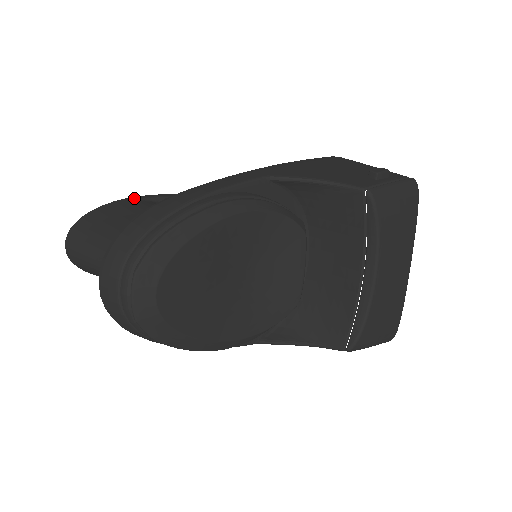
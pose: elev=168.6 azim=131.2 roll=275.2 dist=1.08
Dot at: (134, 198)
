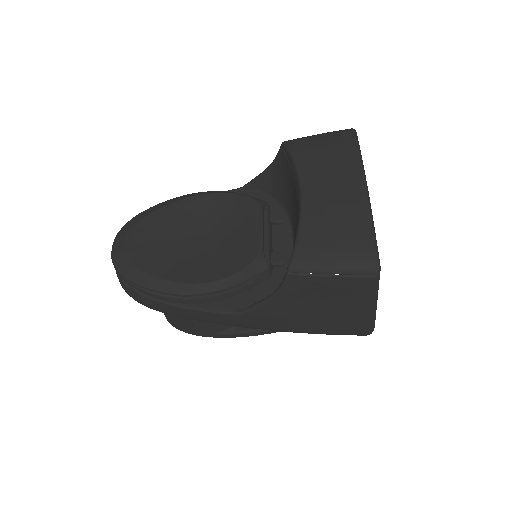
Dot at: occluded
